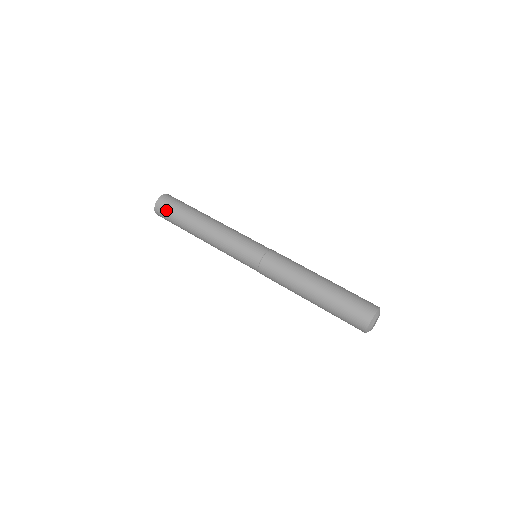
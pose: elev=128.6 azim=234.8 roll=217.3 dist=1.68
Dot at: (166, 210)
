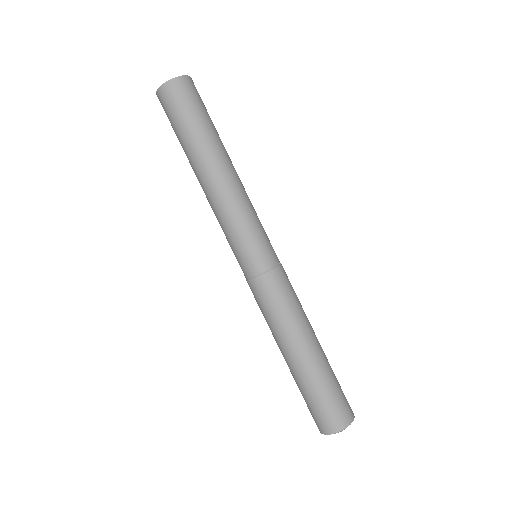
Dot at: (171, 108)
